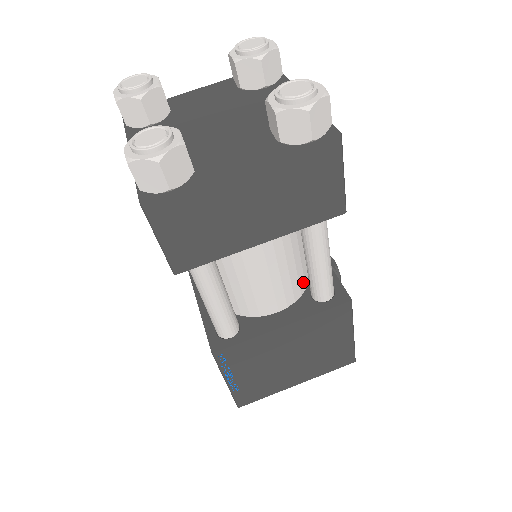
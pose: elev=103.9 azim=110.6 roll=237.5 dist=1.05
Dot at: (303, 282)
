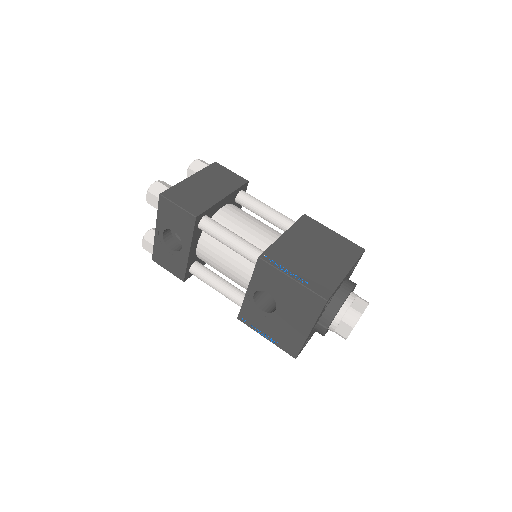
Dot at: occluded
